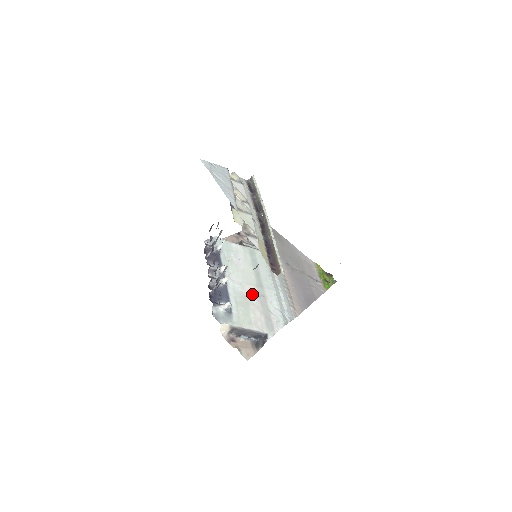
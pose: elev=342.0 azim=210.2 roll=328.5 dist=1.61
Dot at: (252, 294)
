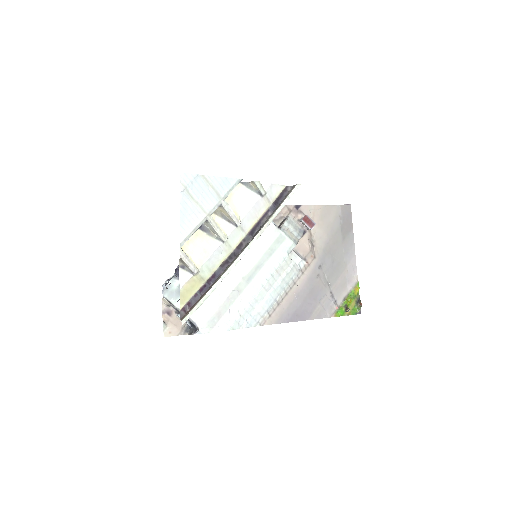
Dot at: (228, 284)
